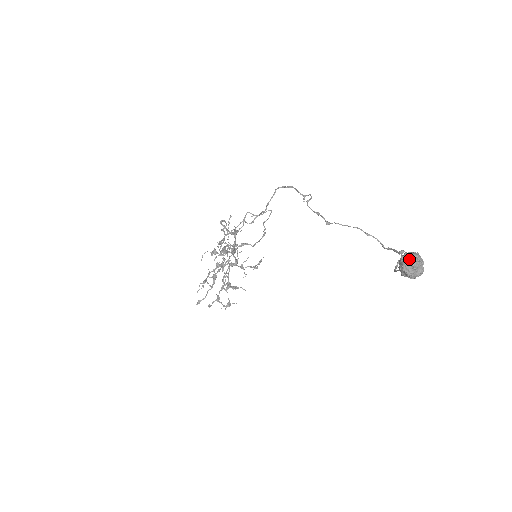
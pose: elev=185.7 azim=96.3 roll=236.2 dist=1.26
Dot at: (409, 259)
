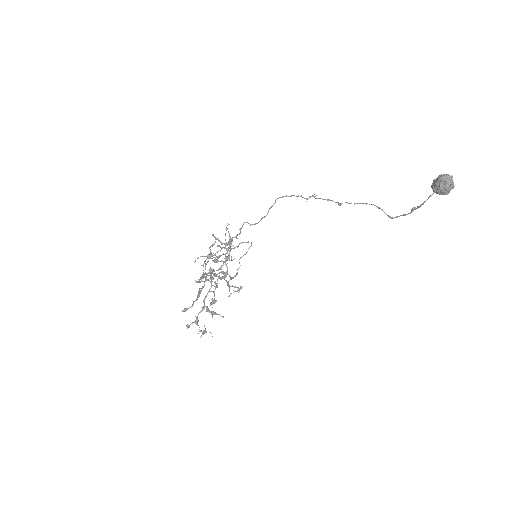
Dot at: (444, 174)
